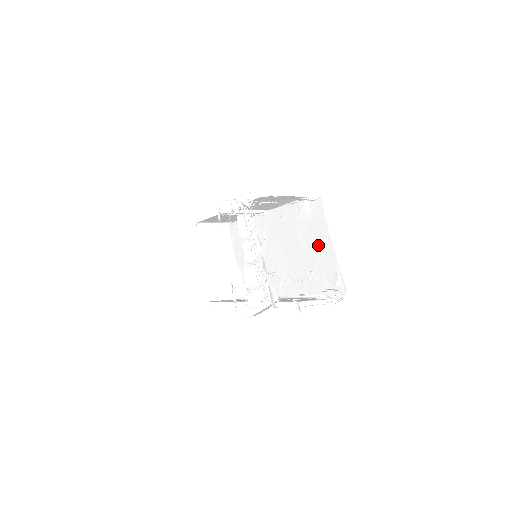
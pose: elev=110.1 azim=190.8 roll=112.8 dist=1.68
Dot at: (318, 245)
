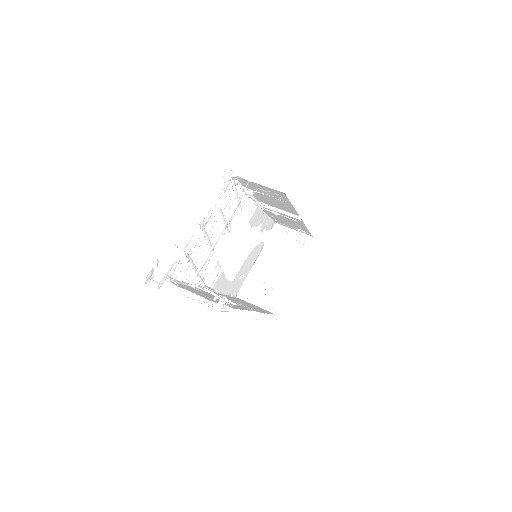
Dot at: occluded
